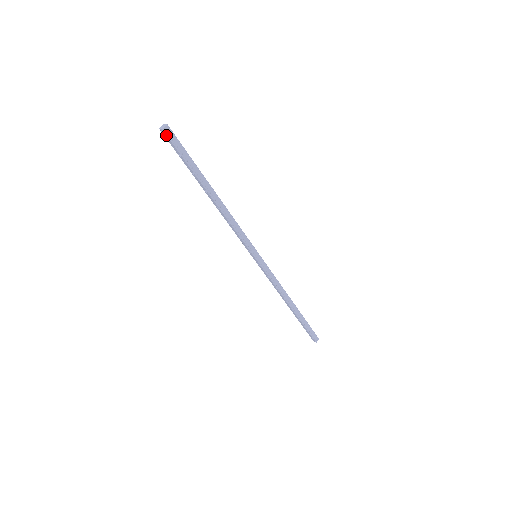
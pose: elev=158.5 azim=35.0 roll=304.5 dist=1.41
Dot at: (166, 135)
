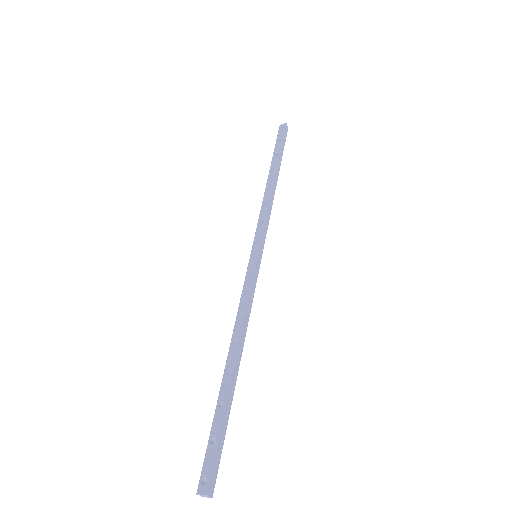
Dot at: (284, 127)
